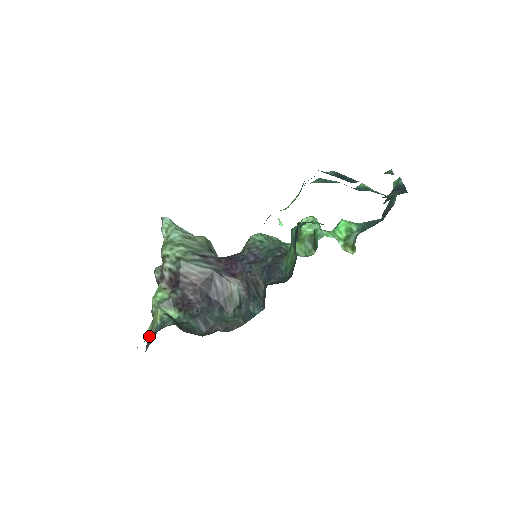
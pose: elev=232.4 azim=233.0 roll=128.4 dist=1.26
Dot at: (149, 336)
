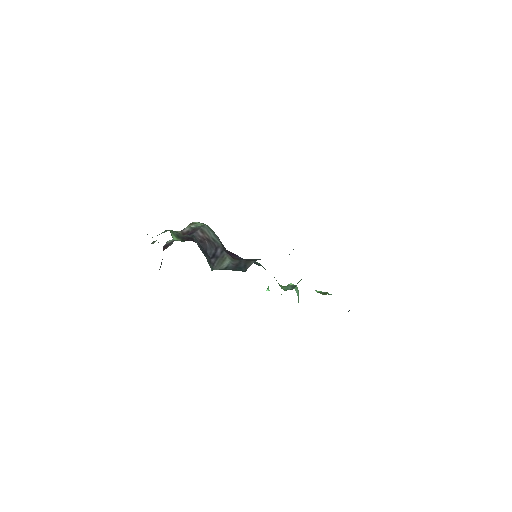
Dot at: occluded
